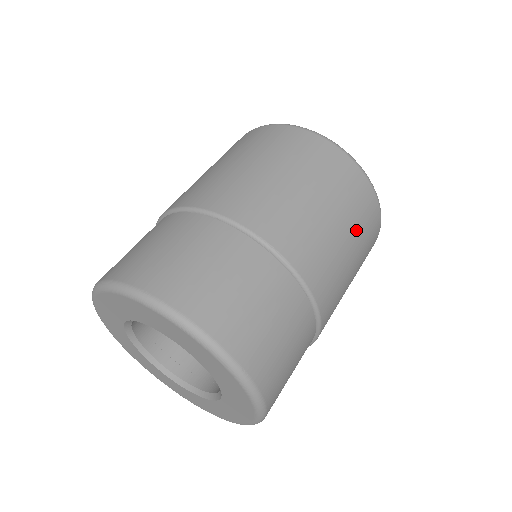
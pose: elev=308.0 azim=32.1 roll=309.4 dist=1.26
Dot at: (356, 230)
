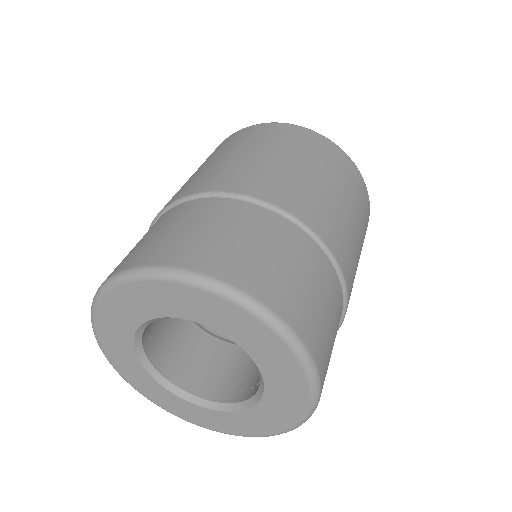
Dot at: (334, 176)
